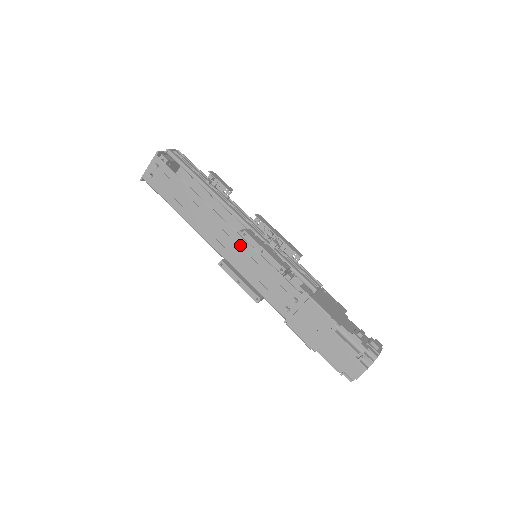
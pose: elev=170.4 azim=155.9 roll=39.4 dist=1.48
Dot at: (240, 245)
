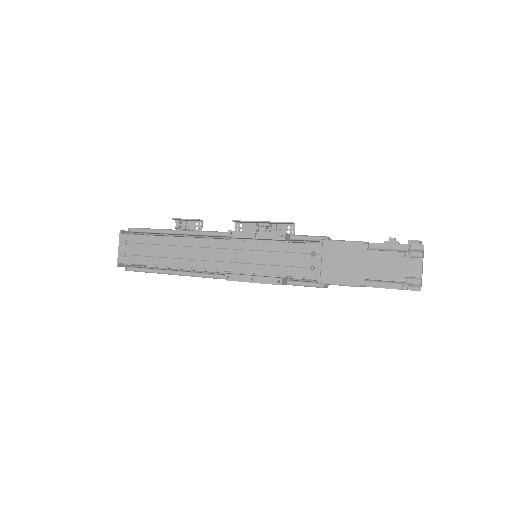
Dot at: (234, 248)
